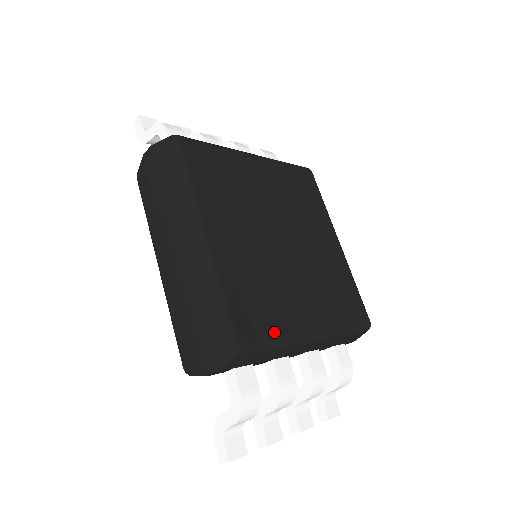
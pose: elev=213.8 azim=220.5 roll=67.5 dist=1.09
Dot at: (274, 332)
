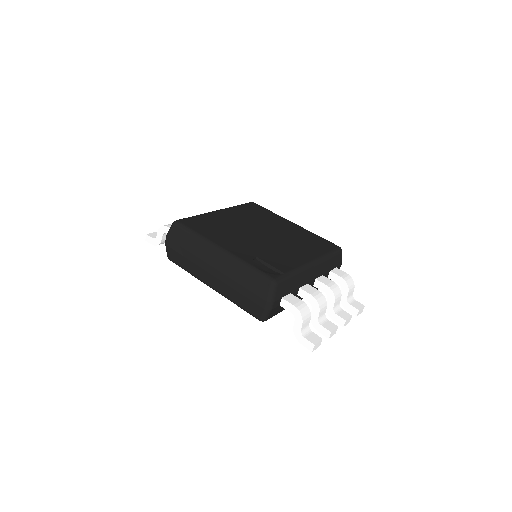
Dot at: (288, 269)
